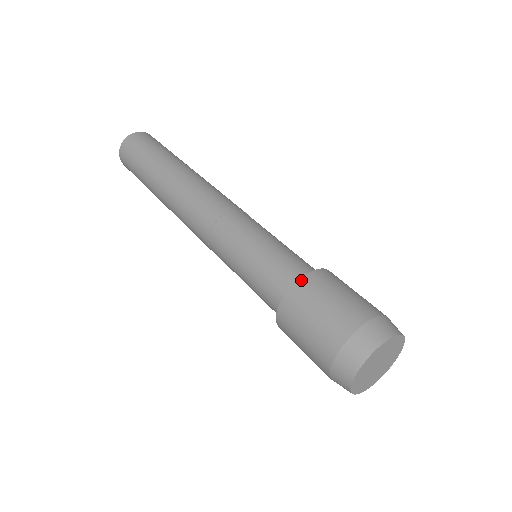
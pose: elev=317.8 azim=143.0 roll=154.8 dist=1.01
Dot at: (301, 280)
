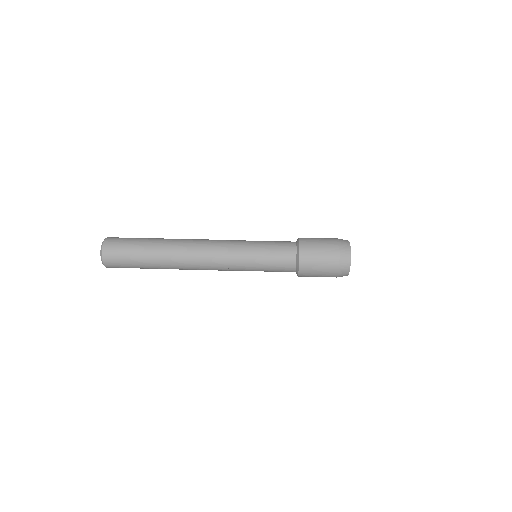
Dot at: (300, 246)
